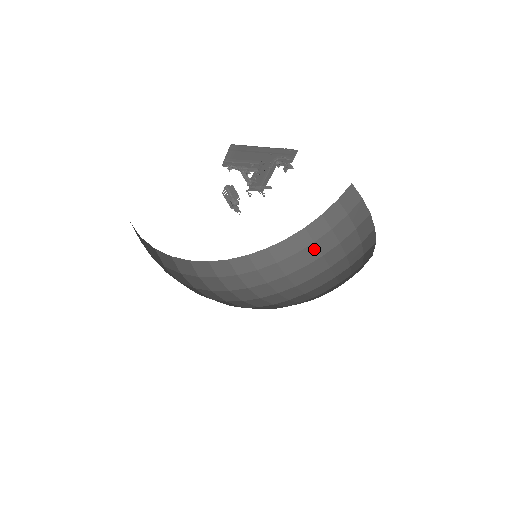
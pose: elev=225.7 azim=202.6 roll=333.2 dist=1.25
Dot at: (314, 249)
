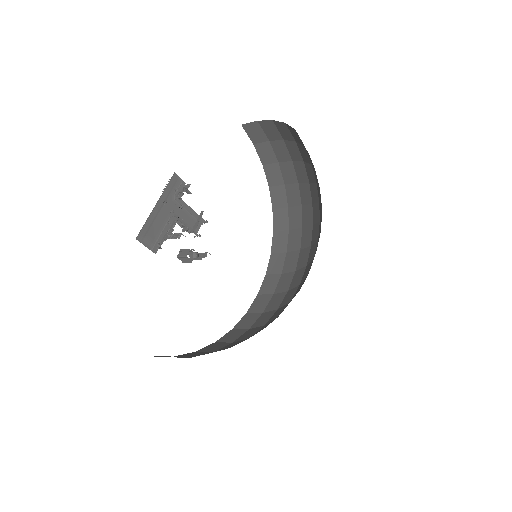
Dot at: (290, 188)
